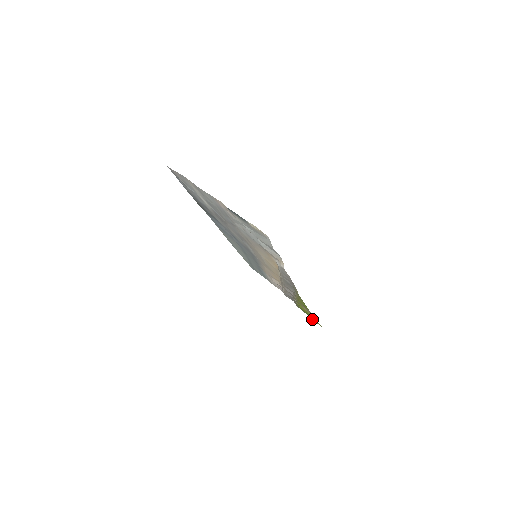
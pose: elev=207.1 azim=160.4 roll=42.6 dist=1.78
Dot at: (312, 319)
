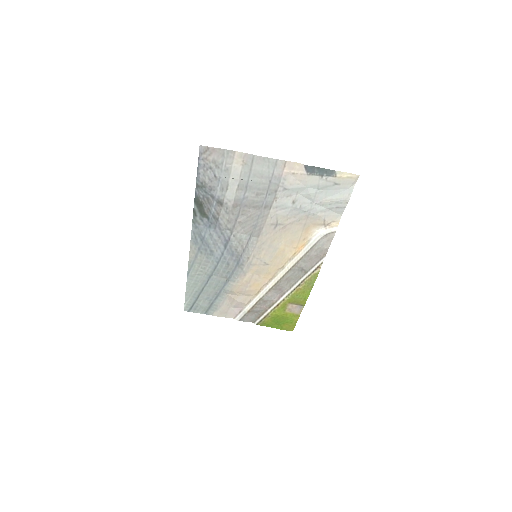
Dot at: (281, 328)
